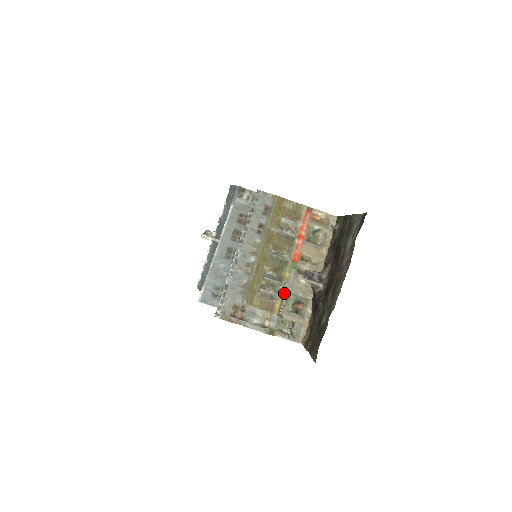
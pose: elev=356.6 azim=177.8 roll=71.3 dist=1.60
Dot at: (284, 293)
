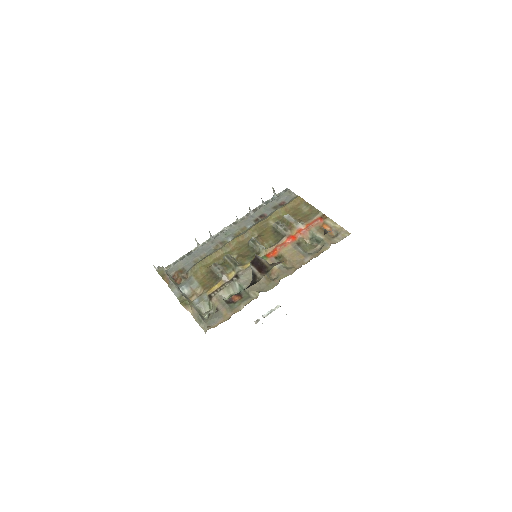
Dot at: (232, 279)
